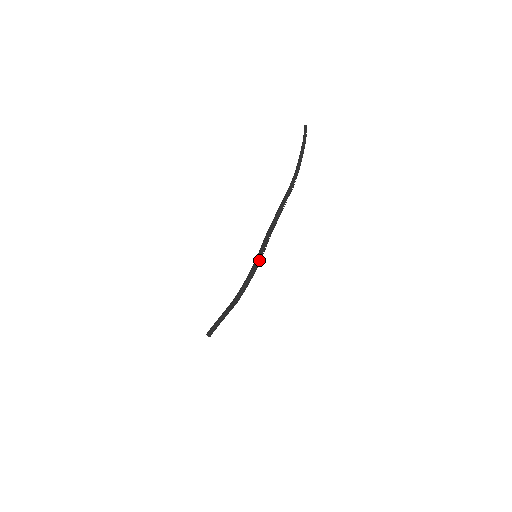
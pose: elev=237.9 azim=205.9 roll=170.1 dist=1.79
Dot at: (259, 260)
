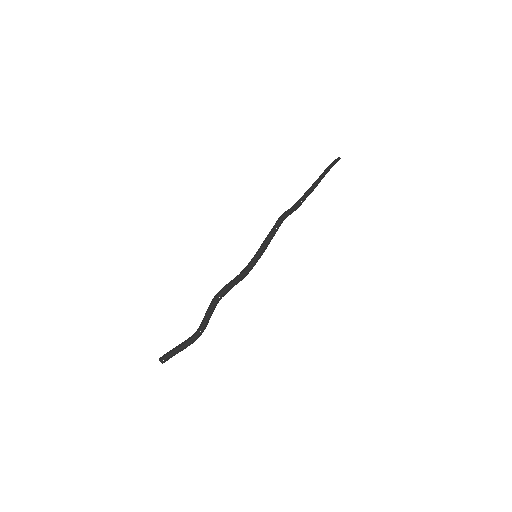
Dot at: (258, 255)
